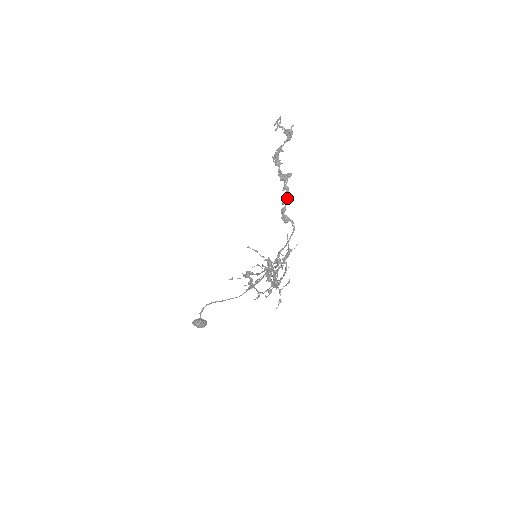
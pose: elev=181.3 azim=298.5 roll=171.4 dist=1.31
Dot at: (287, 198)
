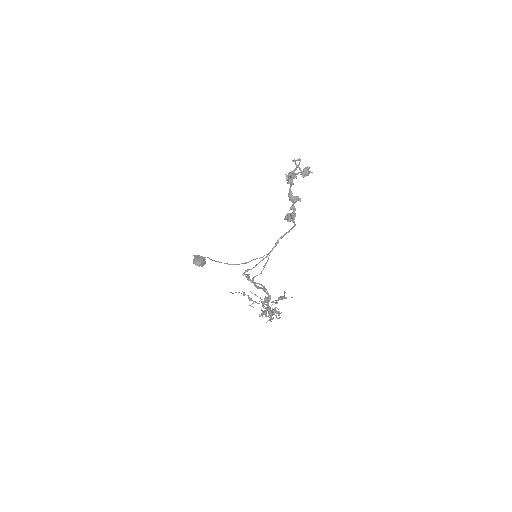
Dot at: (293, 217)
